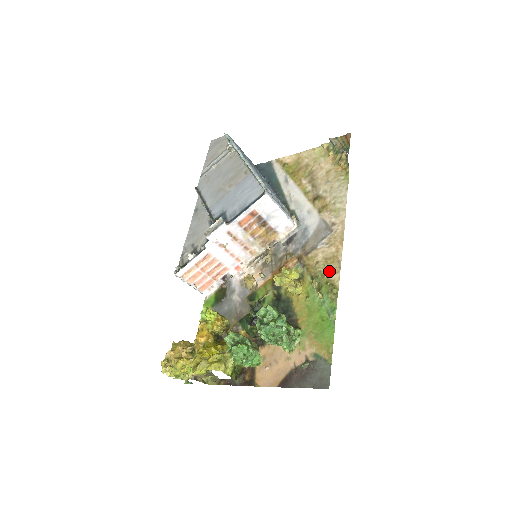
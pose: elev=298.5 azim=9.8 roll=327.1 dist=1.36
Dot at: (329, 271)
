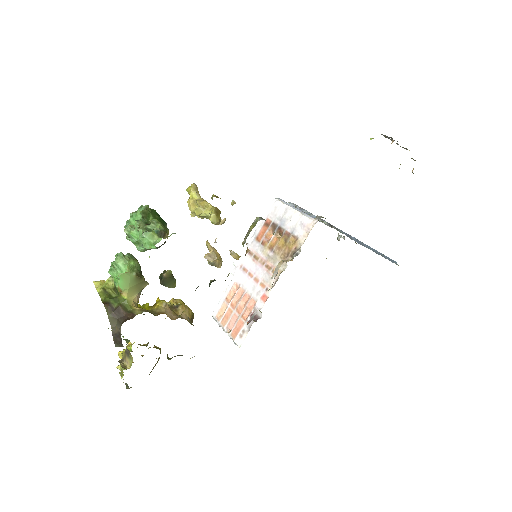
Dot at: occluded
